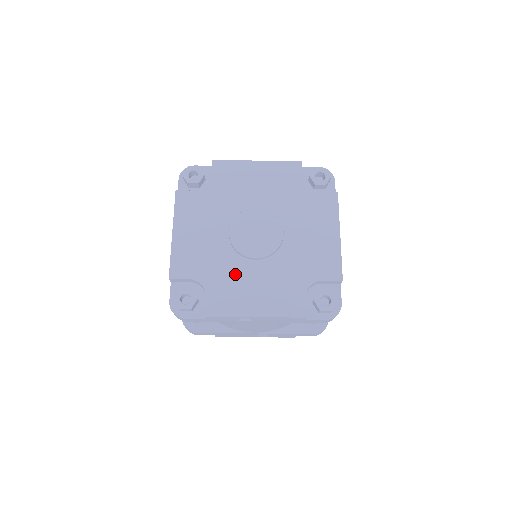
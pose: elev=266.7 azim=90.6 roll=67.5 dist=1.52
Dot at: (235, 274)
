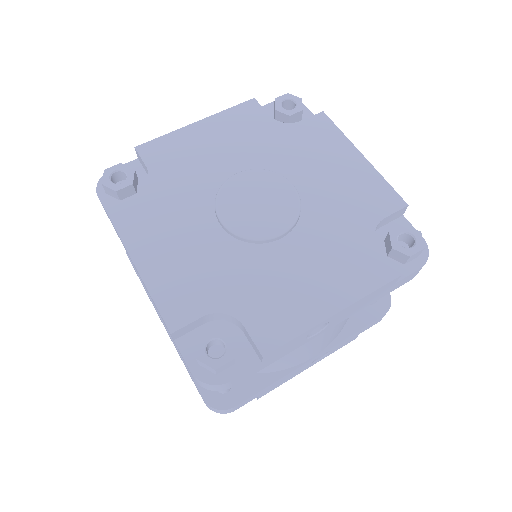
Dot at: (266, 272)
